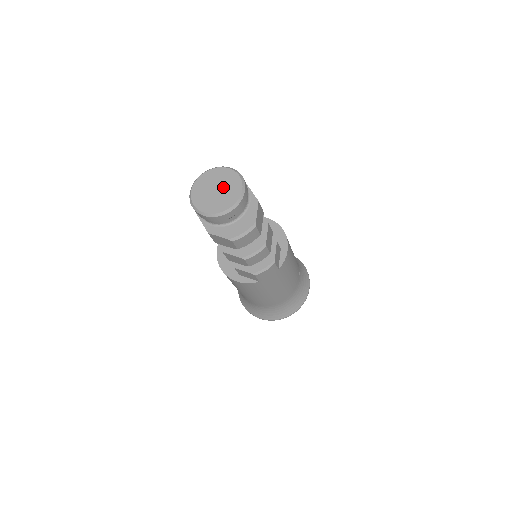
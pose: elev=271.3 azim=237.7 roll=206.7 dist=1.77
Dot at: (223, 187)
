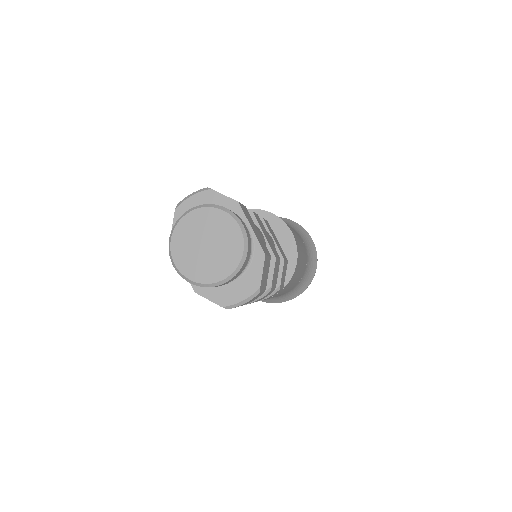
Dot at: (216, 242)
